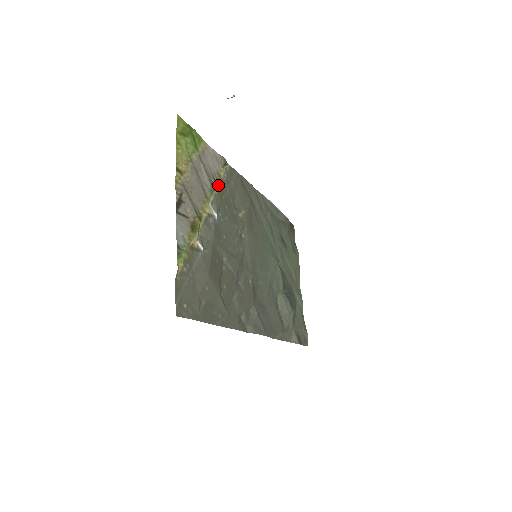
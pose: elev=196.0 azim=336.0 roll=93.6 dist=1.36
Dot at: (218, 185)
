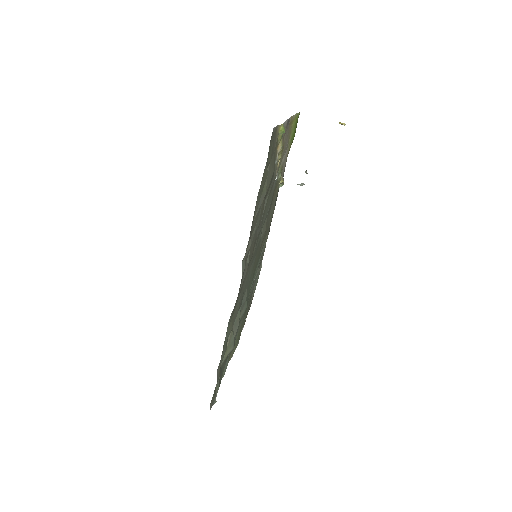
Dot at: (279, 178)
